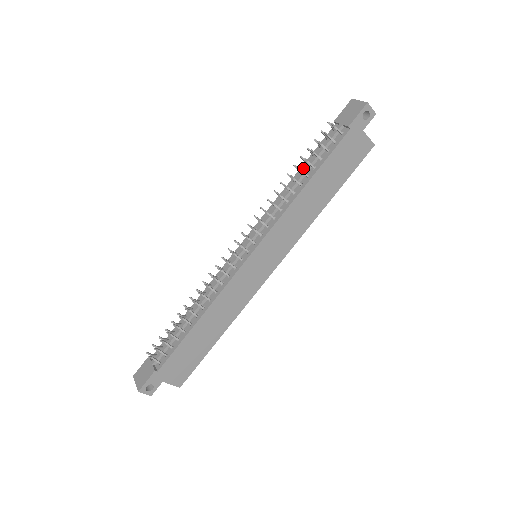
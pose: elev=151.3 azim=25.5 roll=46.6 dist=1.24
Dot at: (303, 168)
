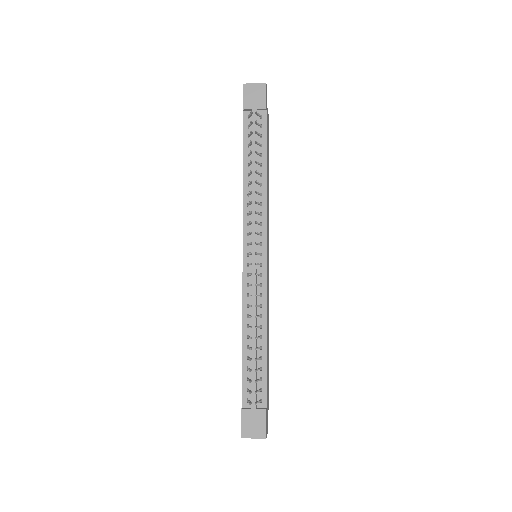
Dot at: (247, 161)
